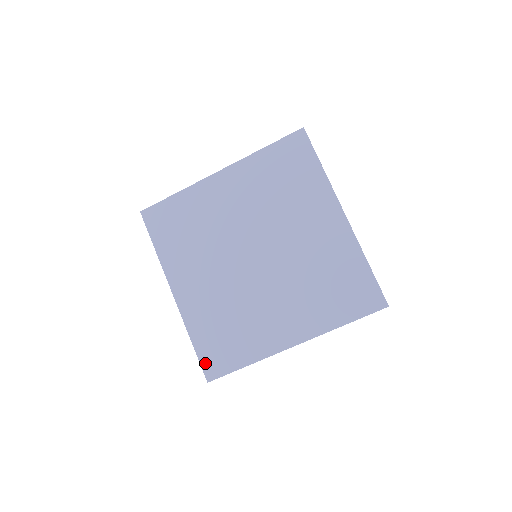
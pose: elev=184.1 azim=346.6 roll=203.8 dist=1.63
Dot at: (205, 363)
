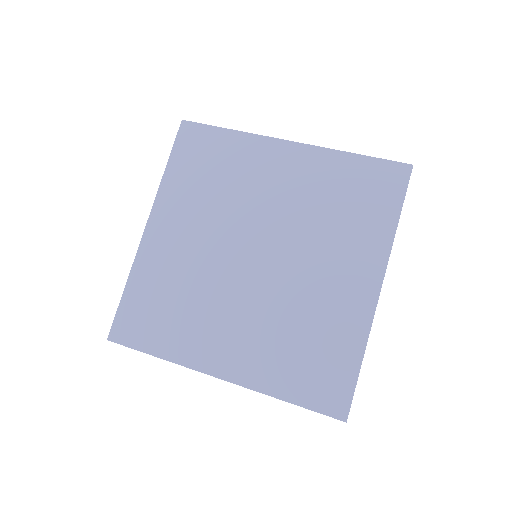
Dot at: (120, 319)
